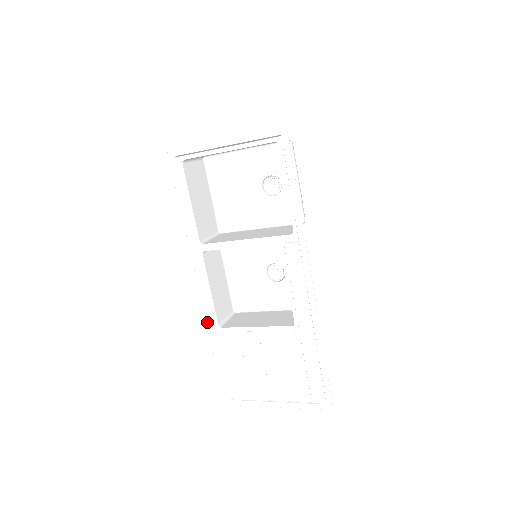
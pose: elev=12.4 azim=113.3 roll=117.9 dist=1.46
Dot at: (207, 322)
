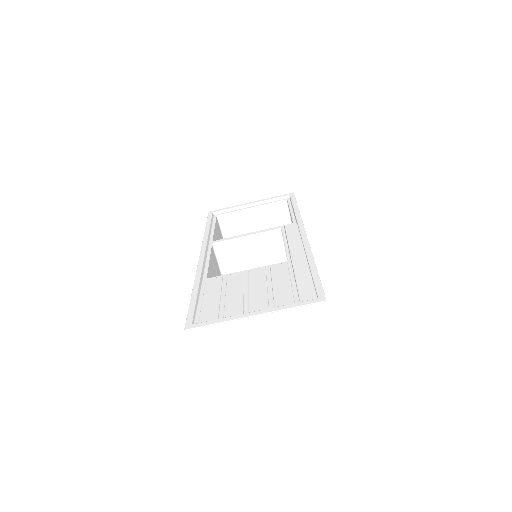
Dot at: (197, 273)
